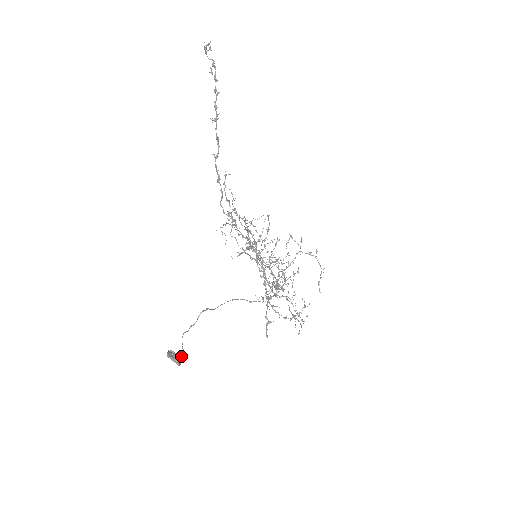
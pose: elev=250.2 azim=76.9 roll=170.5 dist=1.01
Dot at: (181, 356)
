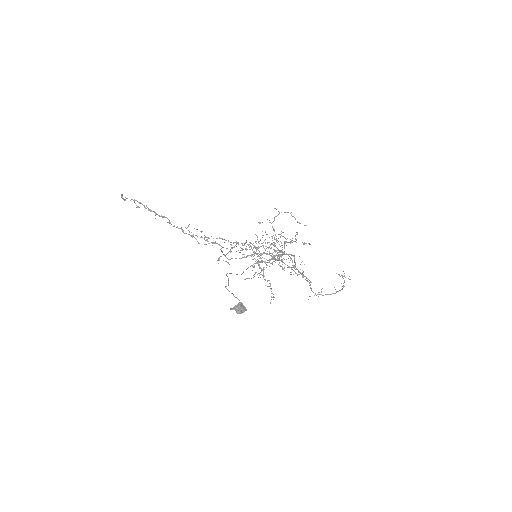
Dot at: (240, 303)
